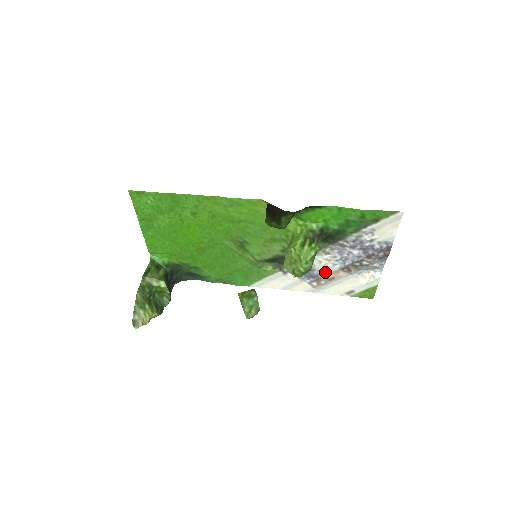
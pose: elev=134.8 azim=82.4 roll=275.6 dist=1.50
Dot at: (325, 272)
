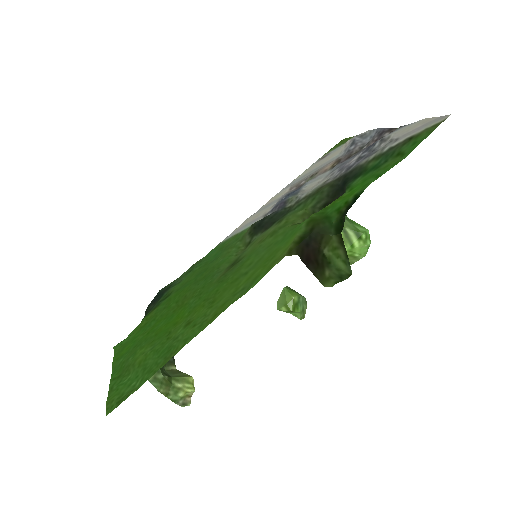
Dot at: (311, 181)
